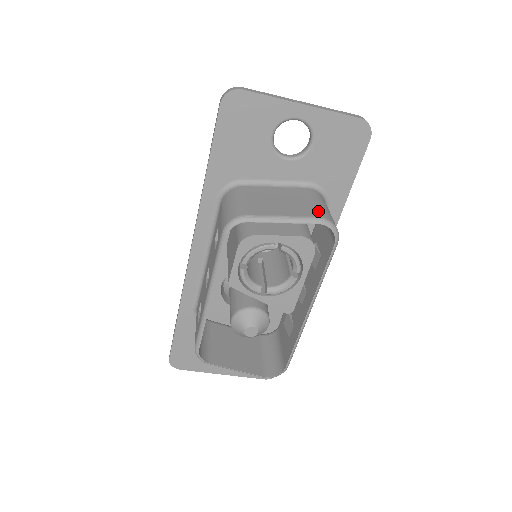
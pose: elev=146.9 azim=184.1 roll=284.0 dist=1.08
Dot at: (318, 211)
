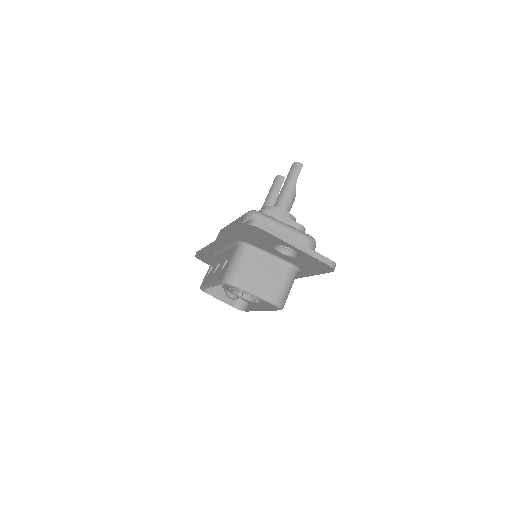
Dot at: (277, 295)
